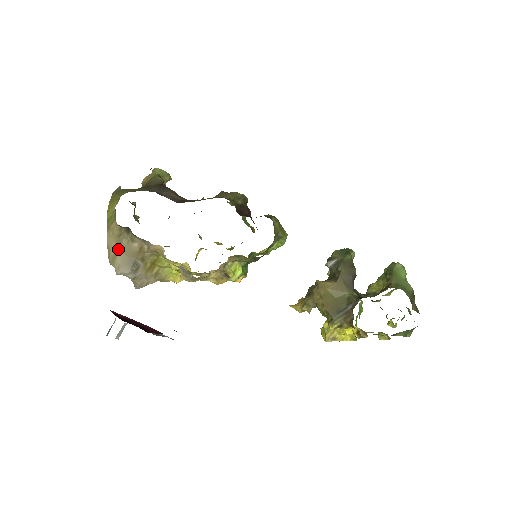
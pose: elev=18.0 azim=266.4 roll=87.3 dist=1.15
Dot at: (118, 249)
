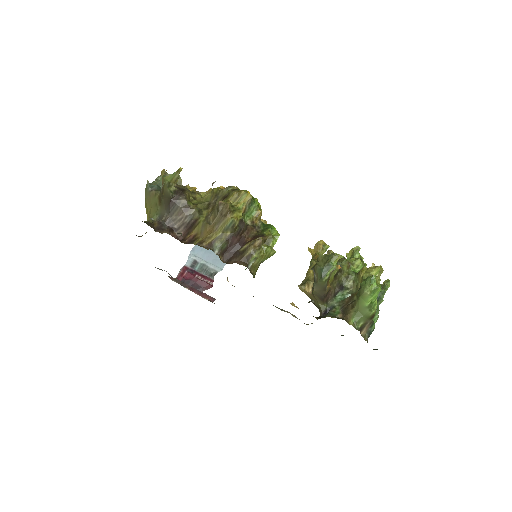
Dot at: occluded
